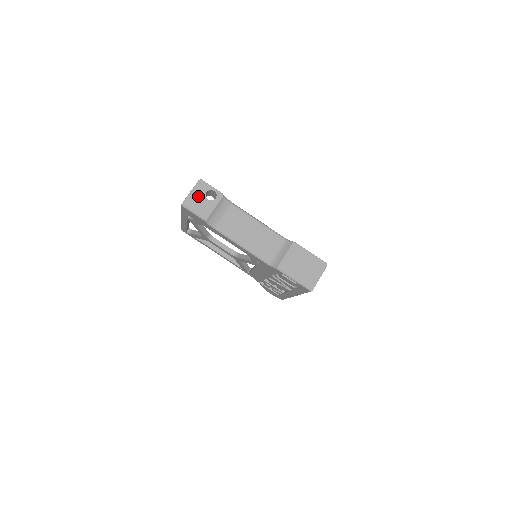
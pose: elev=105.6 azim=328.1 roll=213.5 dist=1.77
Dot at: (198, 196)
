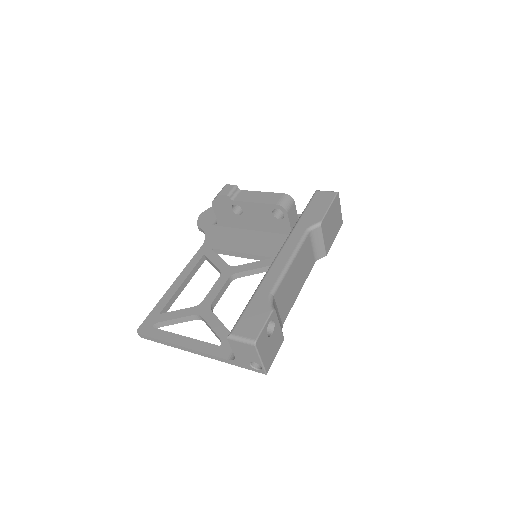
Dot at: (267, 349)
